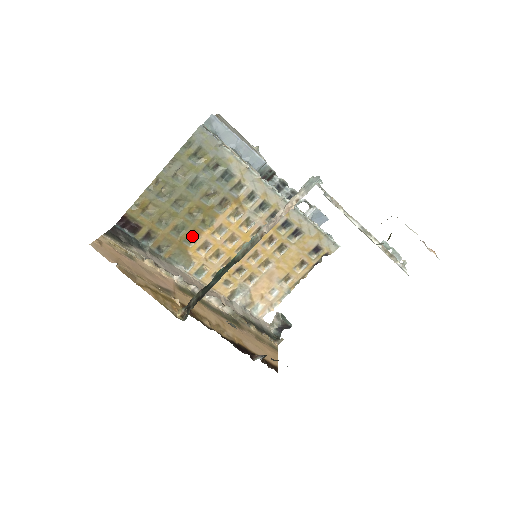
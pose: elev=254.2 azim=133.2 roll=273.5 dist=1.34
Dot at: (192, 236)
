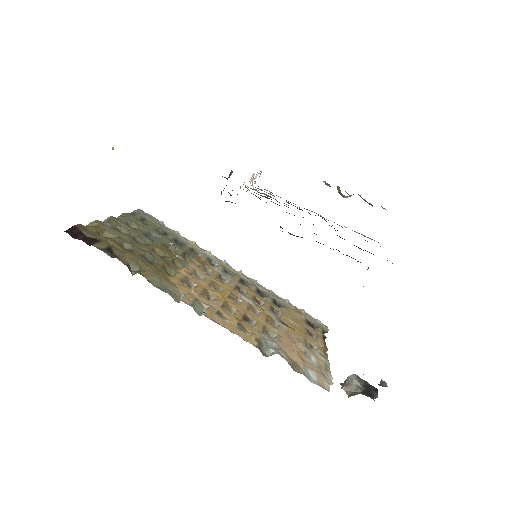
Dot at: (167, 270)
